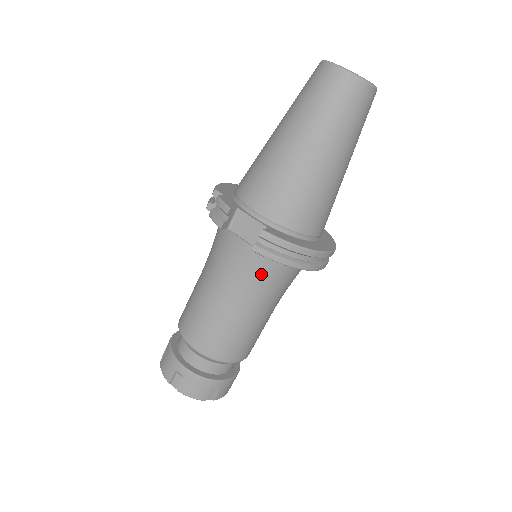
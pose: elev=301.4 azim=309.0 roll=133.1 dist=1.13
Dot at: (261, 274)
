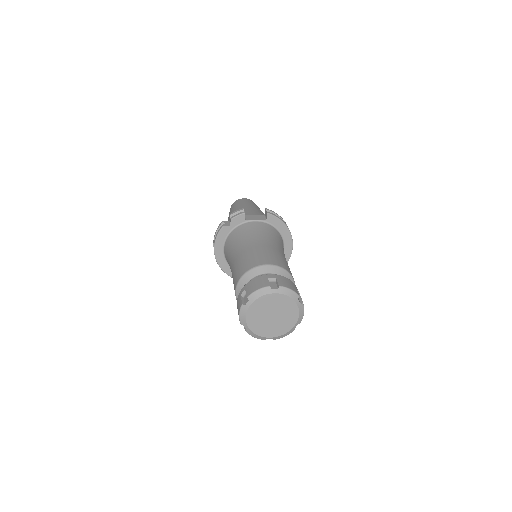
Dot at: (274, 234)
